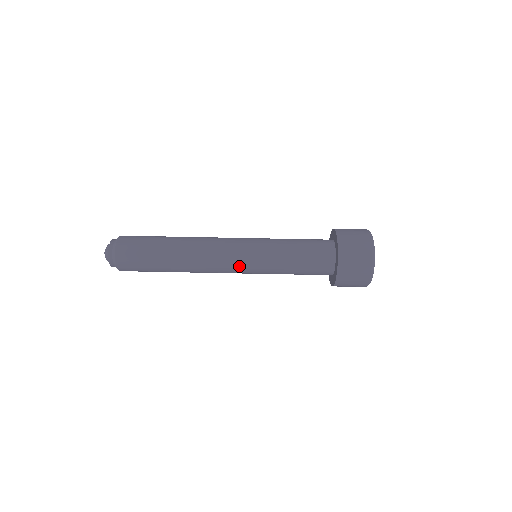
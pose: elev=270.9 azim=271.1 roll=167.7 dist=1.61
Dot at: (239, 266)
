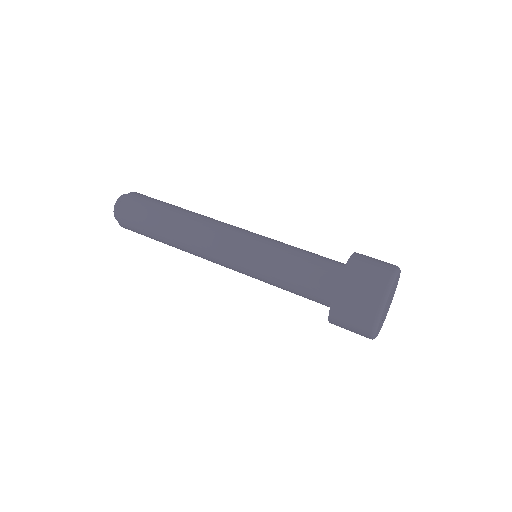
Dot at: (242, 231)
